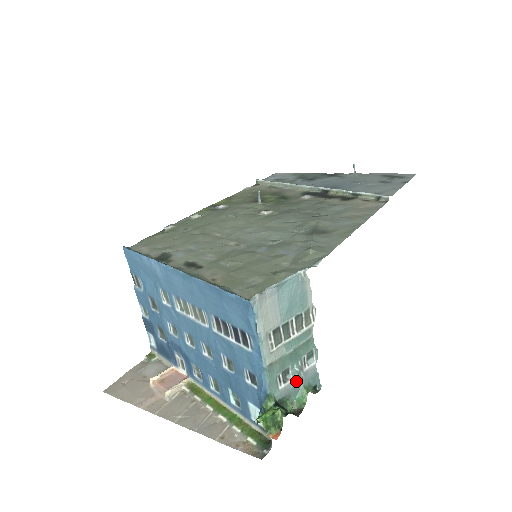
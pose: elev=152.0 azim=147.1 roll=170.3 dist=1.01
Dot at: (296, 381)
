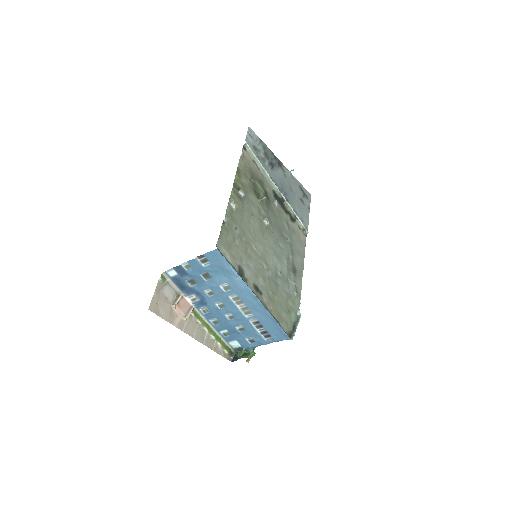
Dot at: occluded
